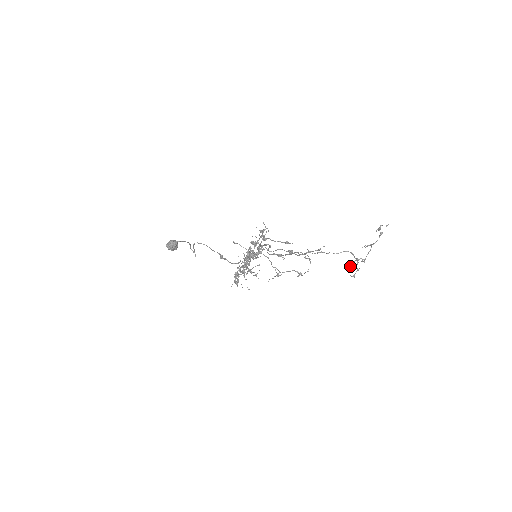
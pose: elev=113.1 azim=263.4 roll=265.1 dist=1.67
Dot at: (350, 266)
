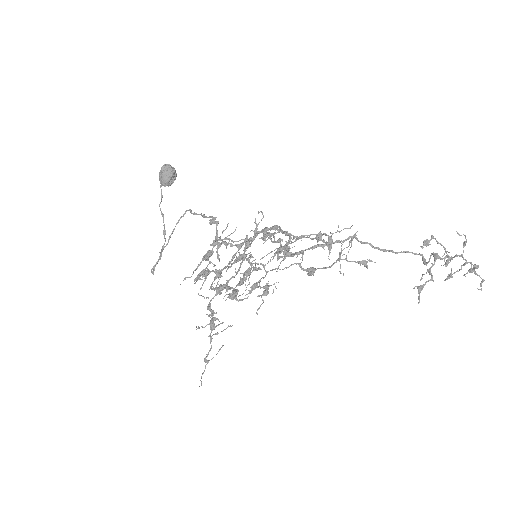
Dot at: (425, 245)
